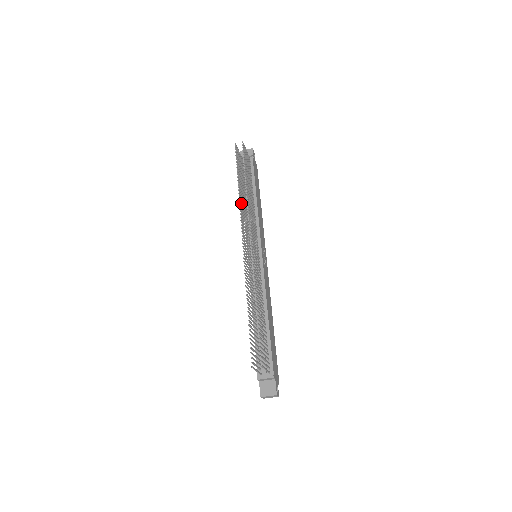
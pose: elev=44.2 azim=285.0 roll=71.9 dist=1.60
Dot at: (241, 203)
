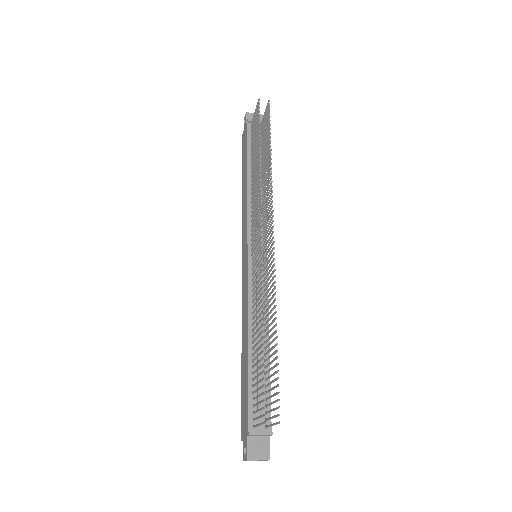
Dot at: (259, 180)
